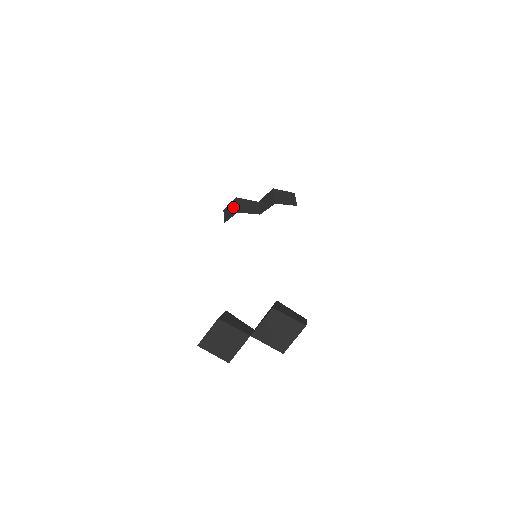
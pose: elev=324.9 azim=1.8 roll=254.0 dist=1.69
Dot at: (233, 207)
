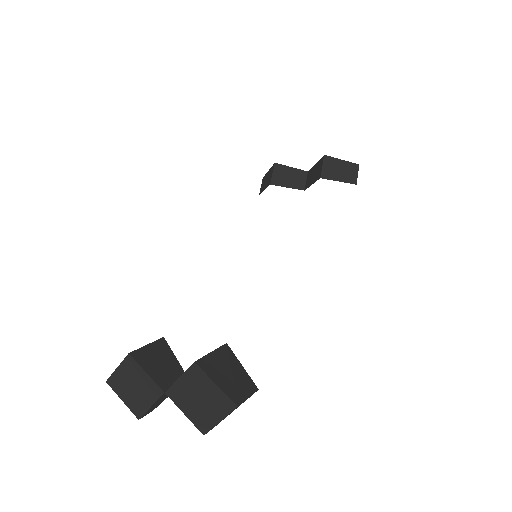
Dot at: (269, 176)
